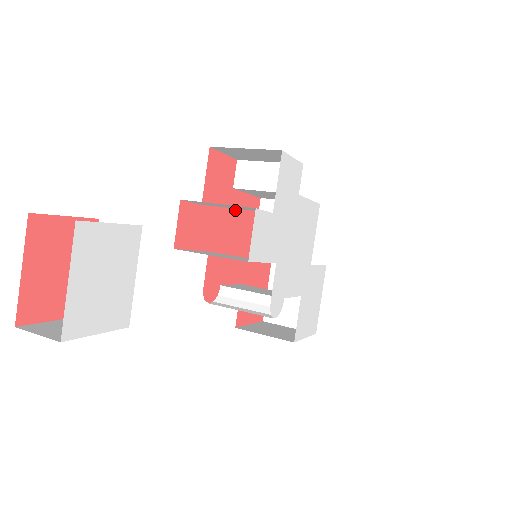
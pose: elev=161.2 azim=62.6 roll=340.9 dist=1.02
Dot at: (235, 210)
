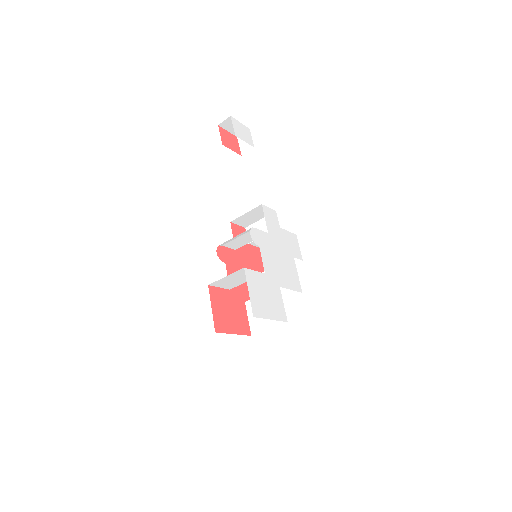
Dot at: occluded
